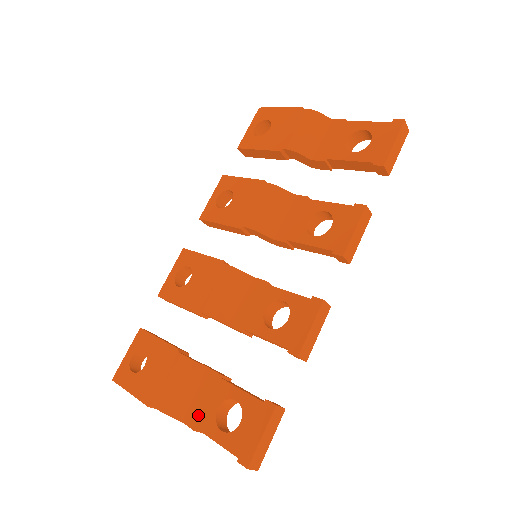
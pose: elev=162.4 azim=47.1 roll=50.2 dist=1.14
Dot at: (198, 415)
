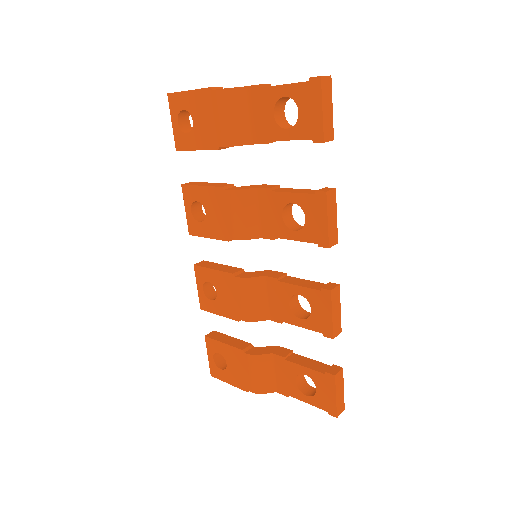
Dot at: (284, 387)
